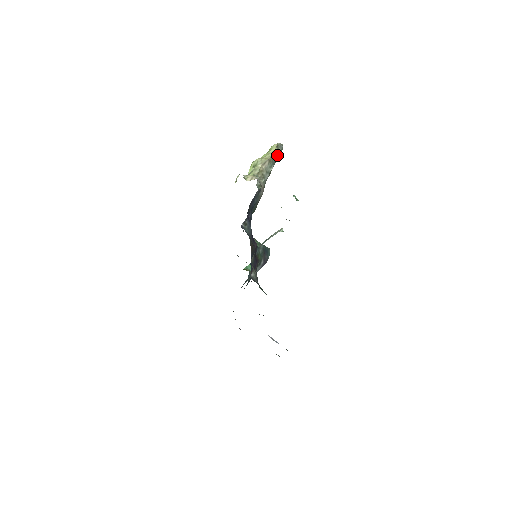
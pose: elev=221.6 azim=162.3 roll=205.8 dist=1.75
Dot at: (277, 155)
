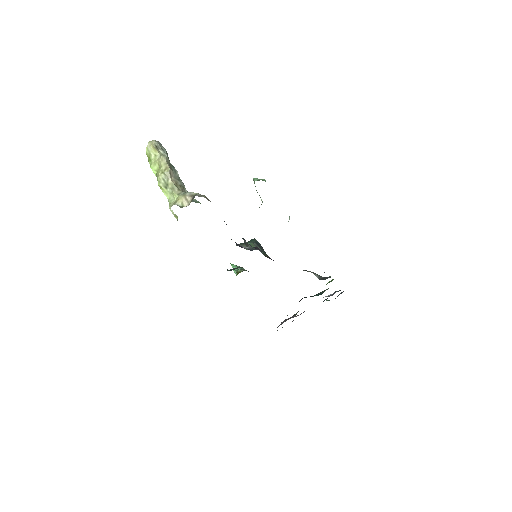
Dot at: (167, 155)
